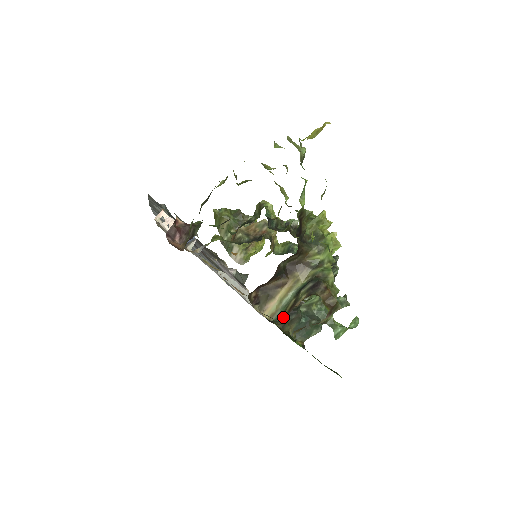
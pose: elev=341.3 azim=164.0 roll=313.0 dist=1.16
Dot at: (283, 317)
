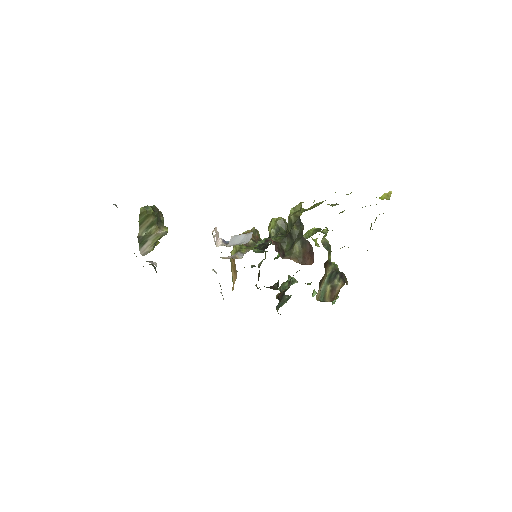
Dot at: (329, 298)
